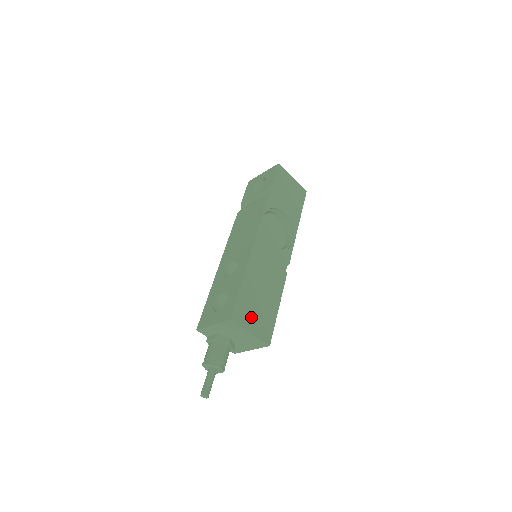
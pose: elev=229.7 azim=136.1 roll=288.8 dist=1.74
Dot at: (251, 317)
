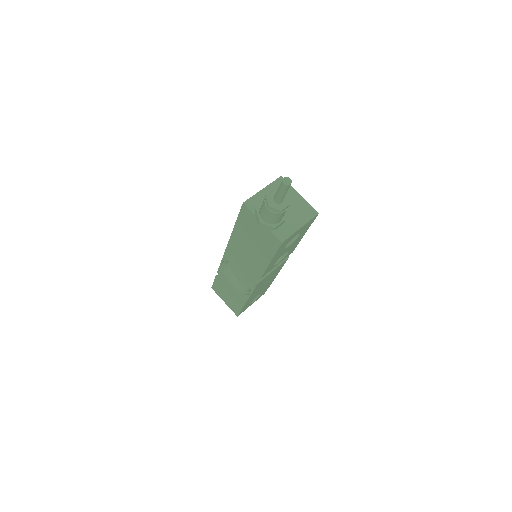
Dot at: occluded
